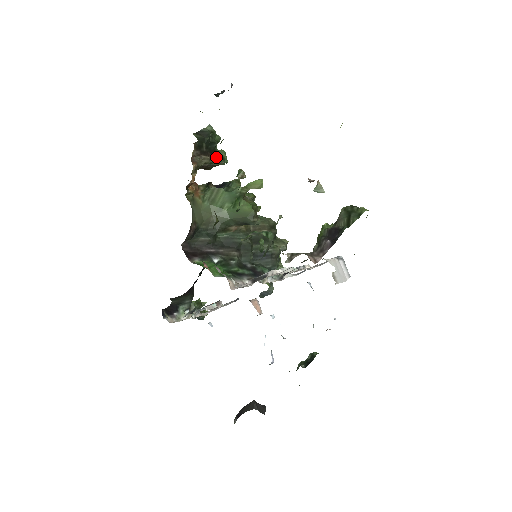
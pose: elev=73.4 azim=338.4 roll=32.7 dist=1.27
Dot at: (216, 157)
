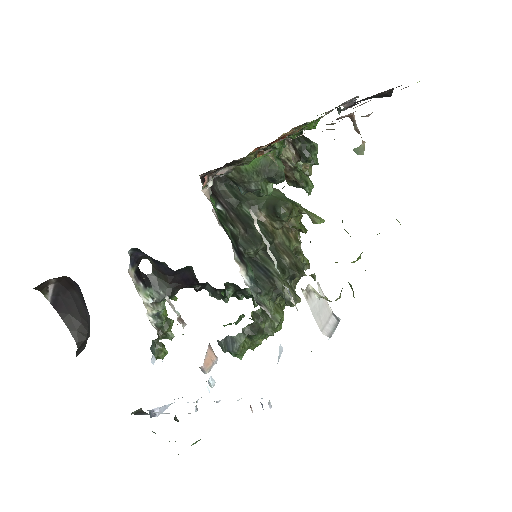
Dot at: (301, 167)
